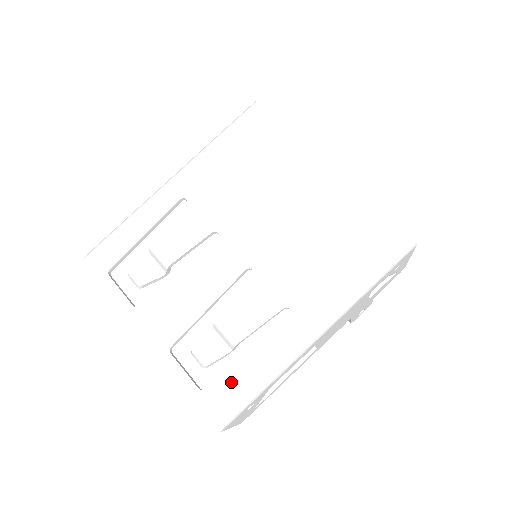
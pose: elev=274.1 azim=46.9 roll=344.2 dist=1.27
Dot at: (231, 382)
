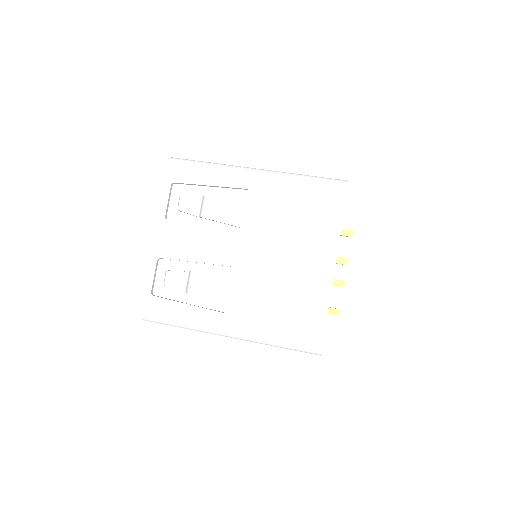
Dot at: (167, 307)
